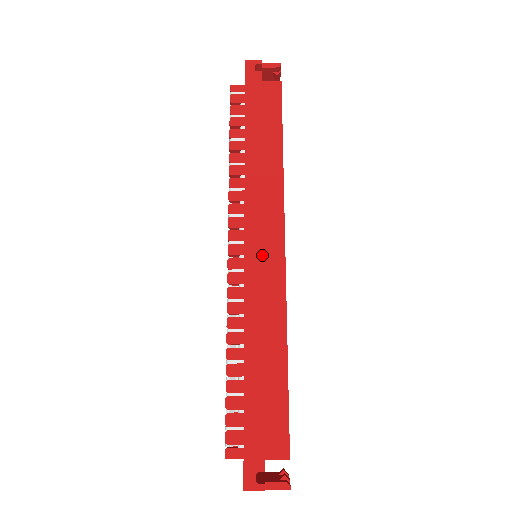
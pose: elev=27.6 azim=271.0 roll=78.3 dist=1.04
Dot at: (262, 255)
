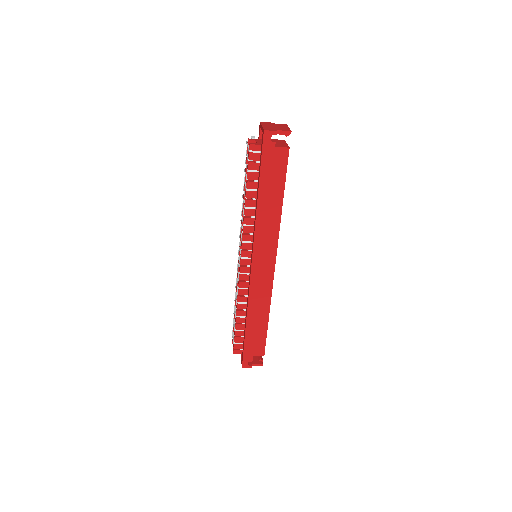
Dot at: (261, 271)
